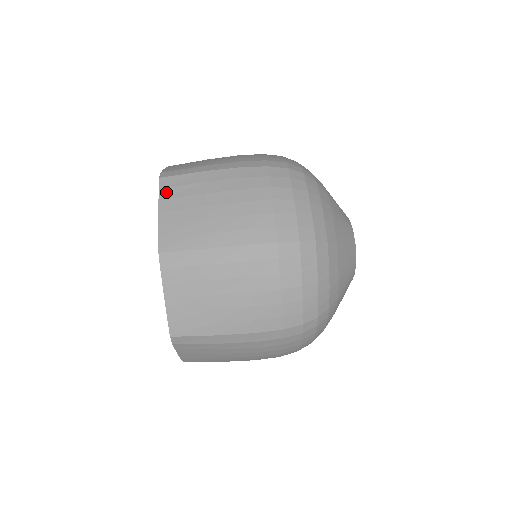
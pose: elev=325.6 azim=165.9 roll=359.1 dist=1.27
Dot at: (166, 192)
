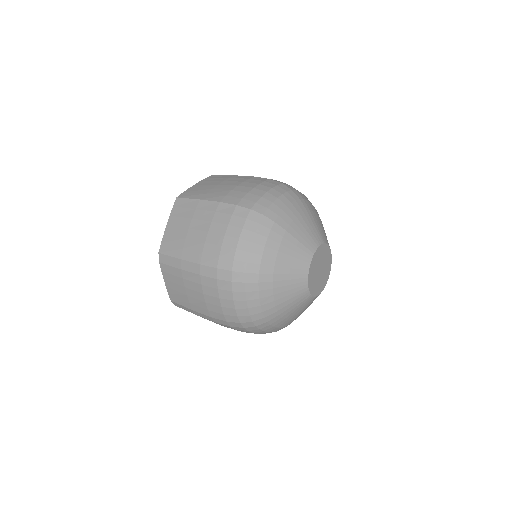
Dot at: (207, 179)
